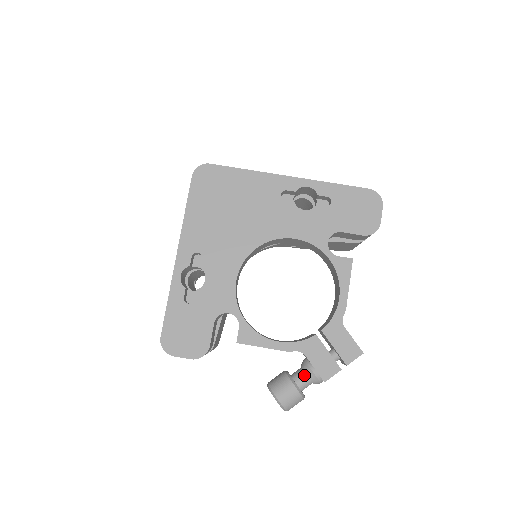
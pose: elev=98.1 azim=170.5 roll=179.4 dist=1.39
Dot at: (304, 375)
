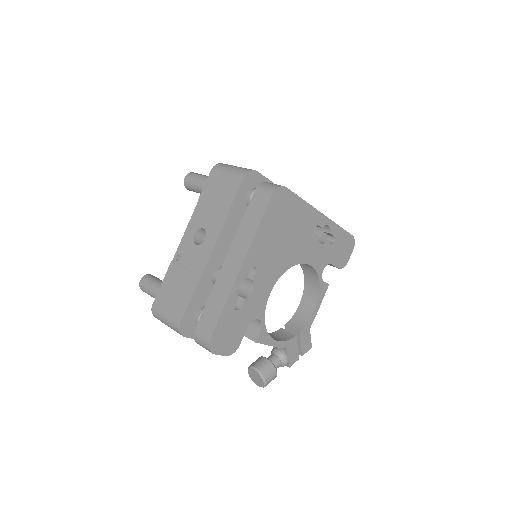
Dot at: (279, 362)
